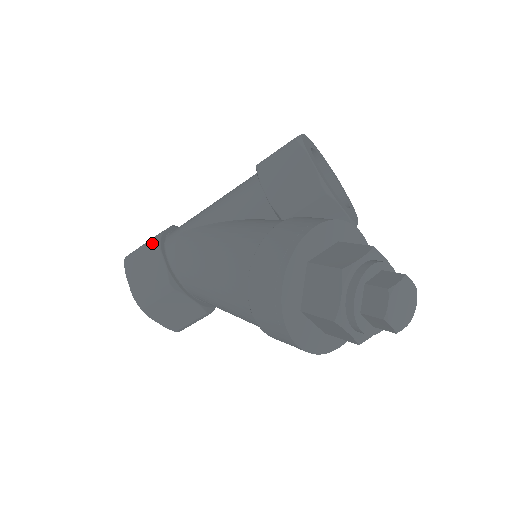
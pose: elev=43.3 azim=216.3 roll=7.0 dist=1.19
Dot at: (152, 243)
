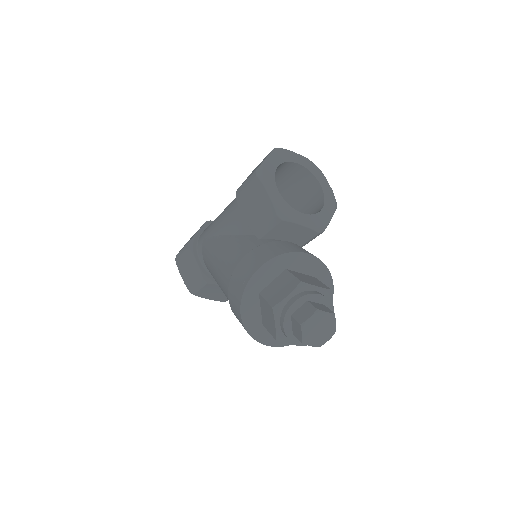
Dot at: (187, 248)
